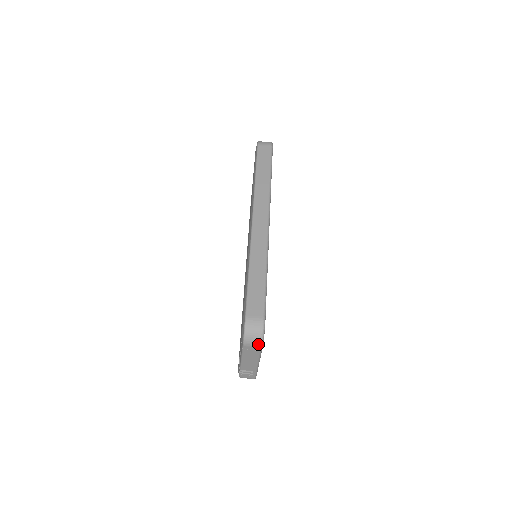
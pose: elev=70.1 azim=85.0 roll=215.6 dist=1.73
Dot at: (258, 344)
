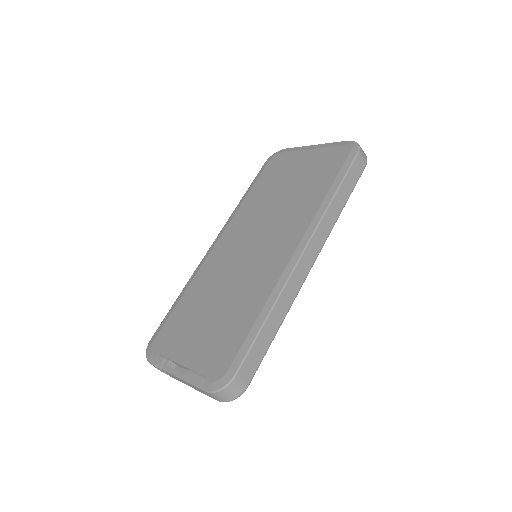
Dot at: (221, 400)
